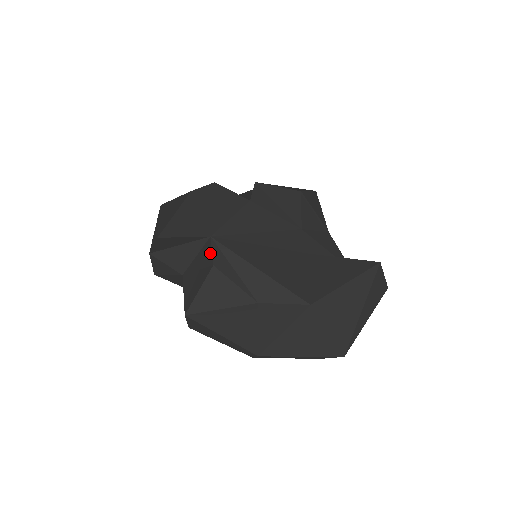
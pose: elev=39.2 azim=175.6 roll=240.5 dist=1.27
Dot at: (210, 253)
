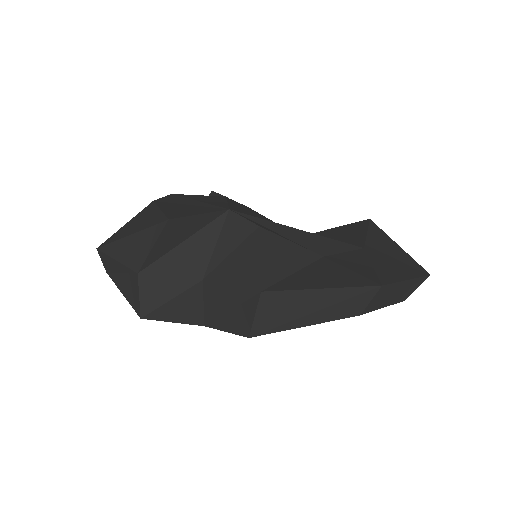
Dot at: (243, 221)
